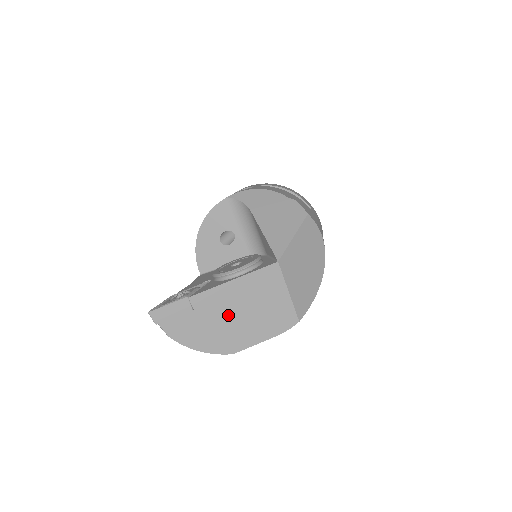
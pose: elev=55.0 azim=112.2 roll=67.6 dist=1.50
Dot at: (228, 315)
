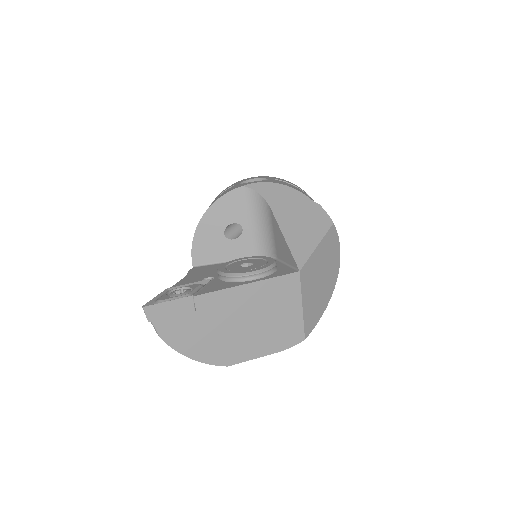
Dot at: (233, 322)
